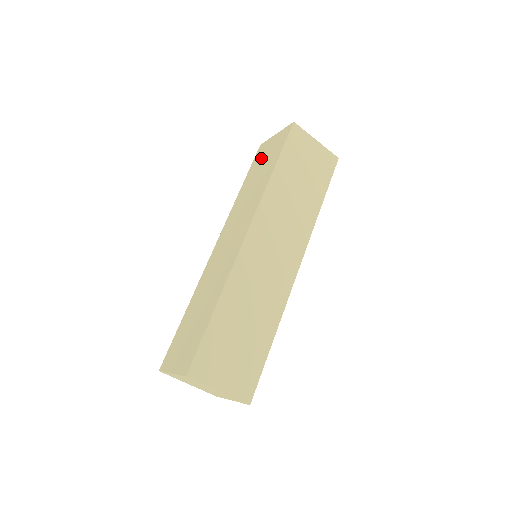
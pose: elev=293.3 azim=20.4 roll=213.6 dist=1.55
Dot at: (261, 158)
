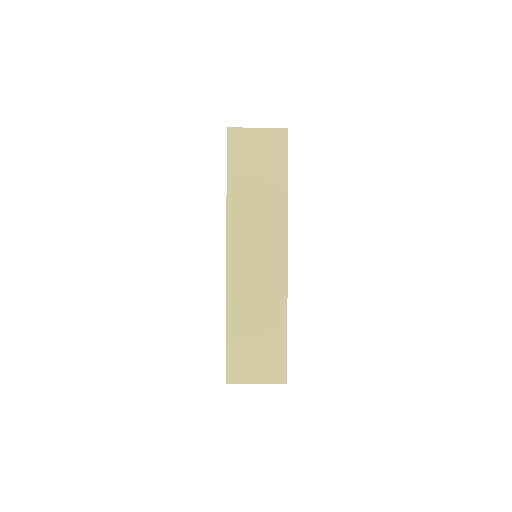
Dot at: occluded
